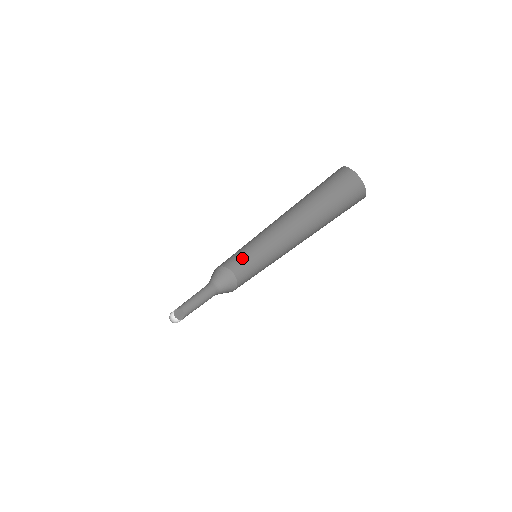
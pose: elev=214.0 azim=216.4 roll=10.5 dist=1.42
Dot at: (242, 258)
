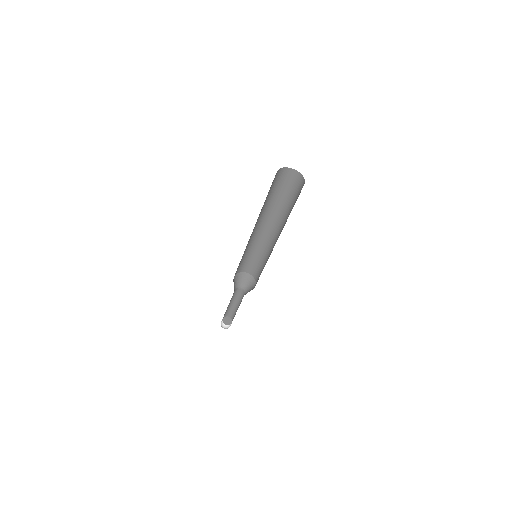
Dot at: (247, 261)
